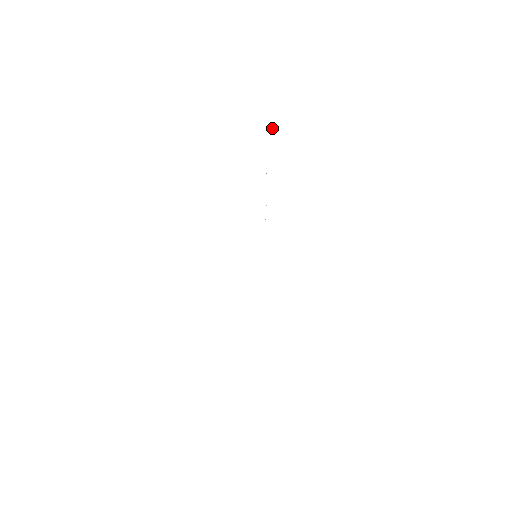
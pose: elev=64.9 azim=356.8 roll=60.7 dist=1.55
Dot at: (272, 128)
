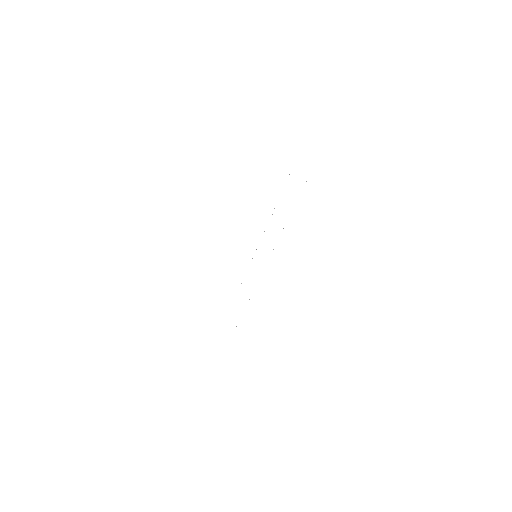
Dot at: occluded
